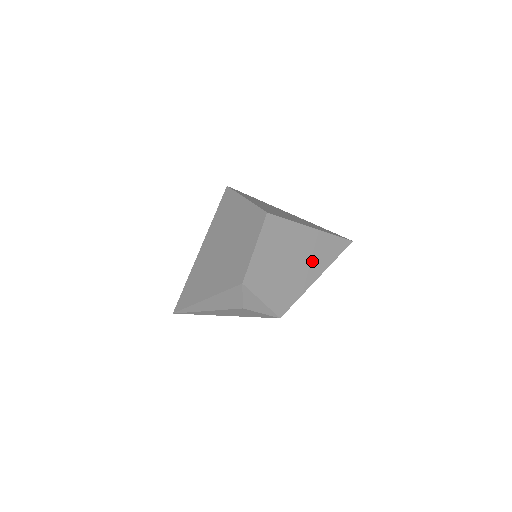
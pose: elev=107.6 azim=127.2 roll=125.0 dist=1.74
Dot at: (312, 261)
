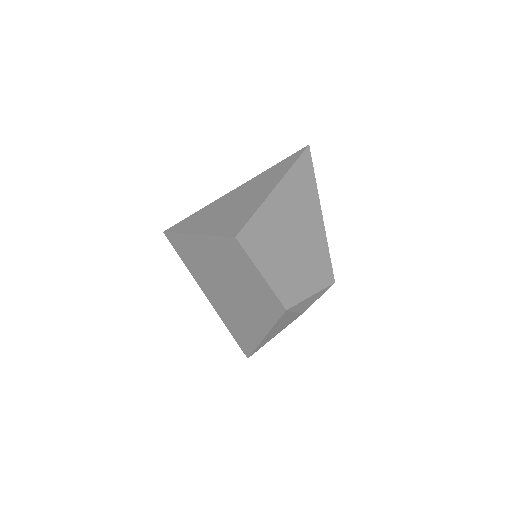
Dot at: (304, 210)
